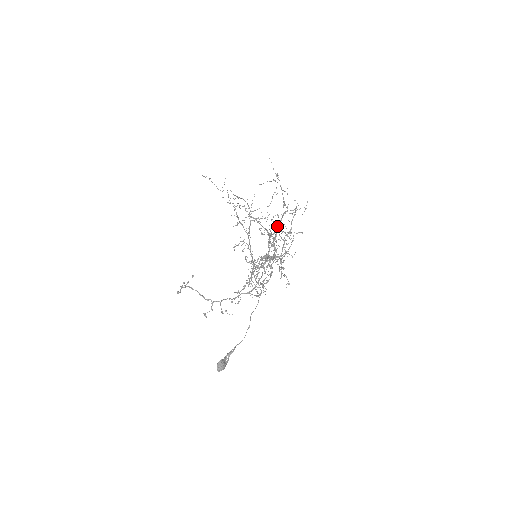
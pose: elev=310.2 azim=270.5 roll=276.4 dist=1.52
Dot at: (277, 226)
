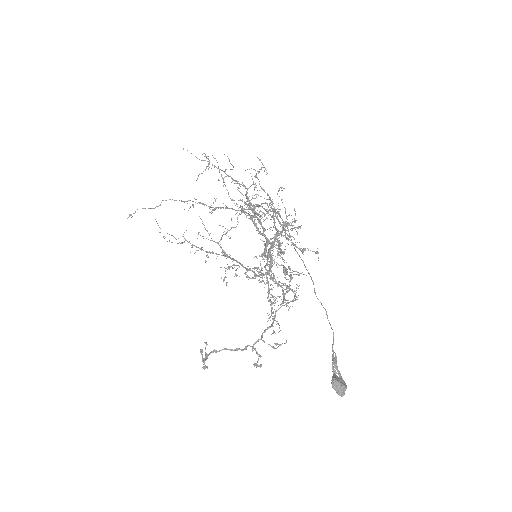
Dot at: occluded
